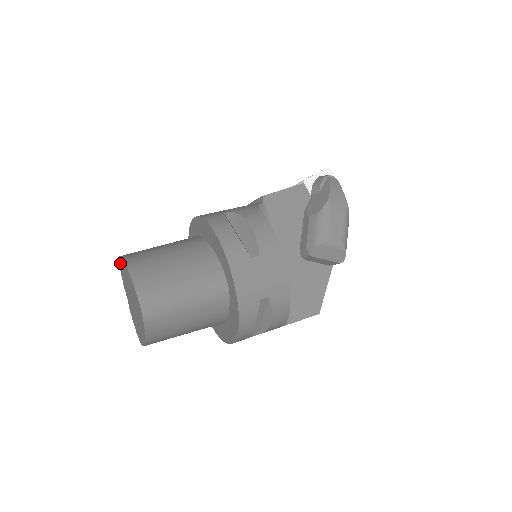
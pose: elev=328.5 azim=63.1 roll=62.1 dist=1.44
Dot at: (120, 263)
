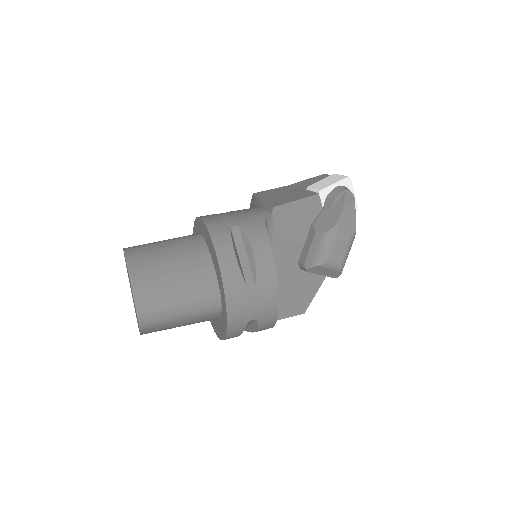
Dot at: occluded
